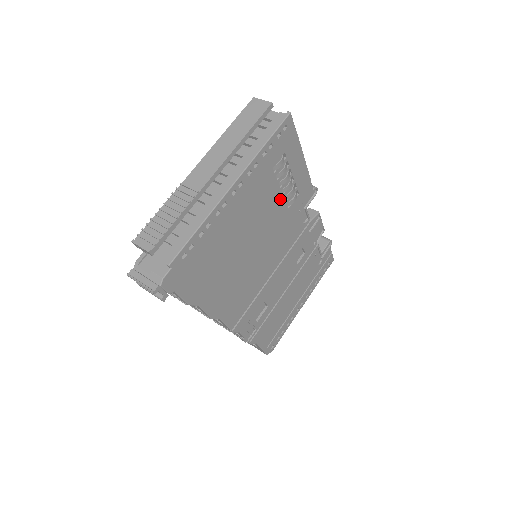
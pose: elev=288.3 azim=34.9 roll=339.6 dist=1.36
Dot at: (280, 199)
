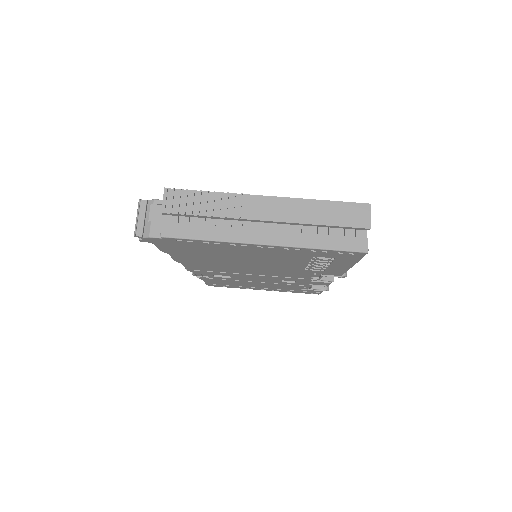
Dot at: (302, 265)
